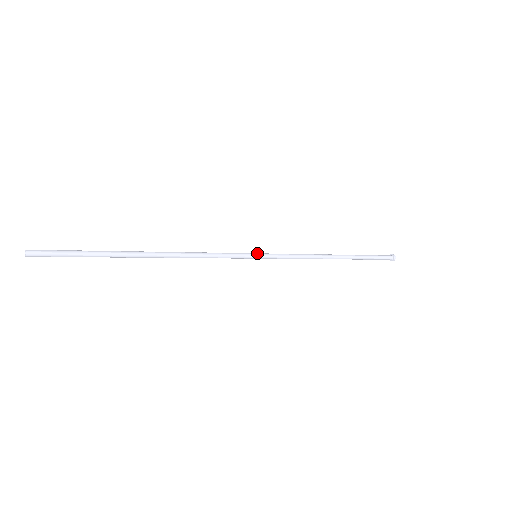
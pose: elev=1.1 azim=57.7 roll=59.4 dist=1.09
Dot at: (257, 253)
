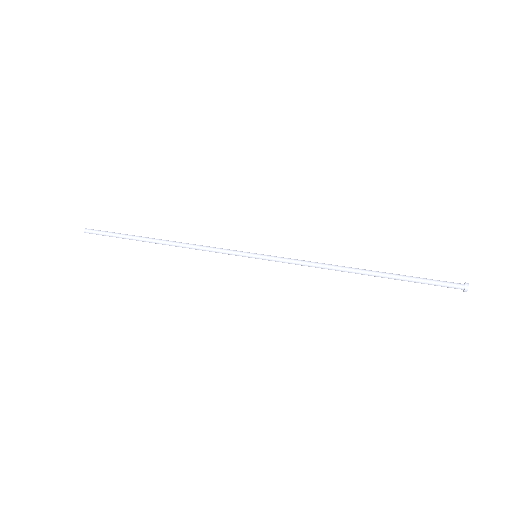
Dot at: (257, 254)
